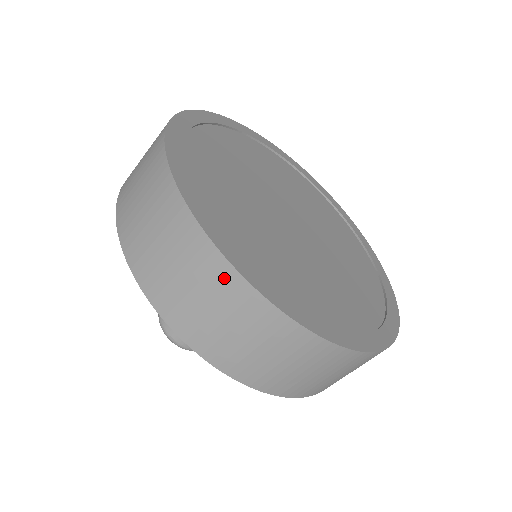
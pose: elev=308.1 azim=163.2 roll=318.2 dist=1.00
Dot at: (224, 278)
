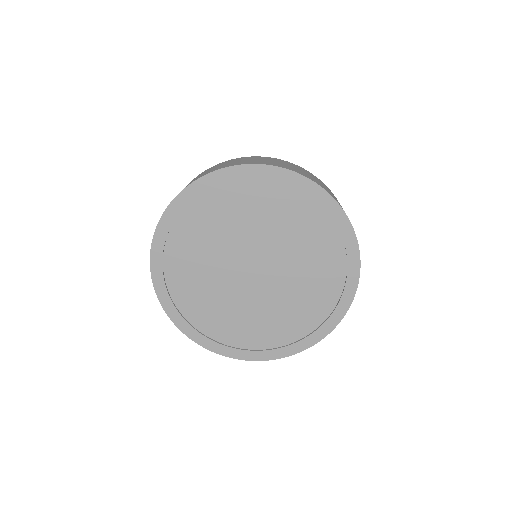
Dot at: occluded
